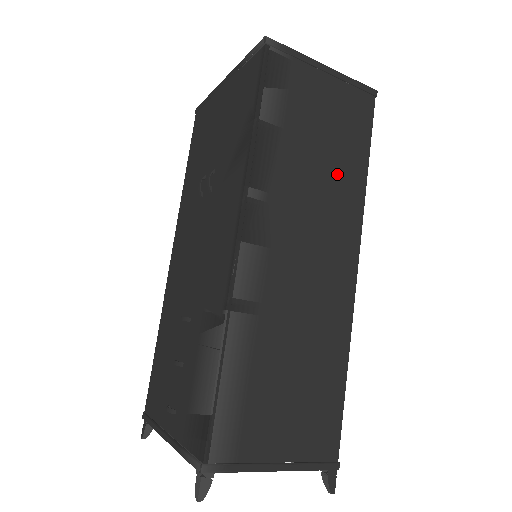
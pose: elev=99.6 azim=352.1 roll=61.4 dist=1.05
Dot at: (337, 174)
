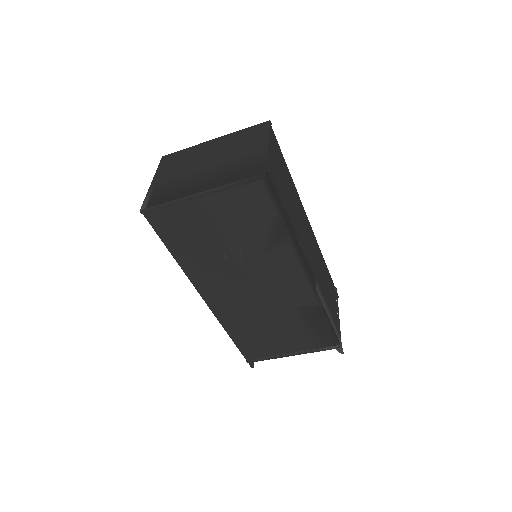
Dot at: (292, 193)
